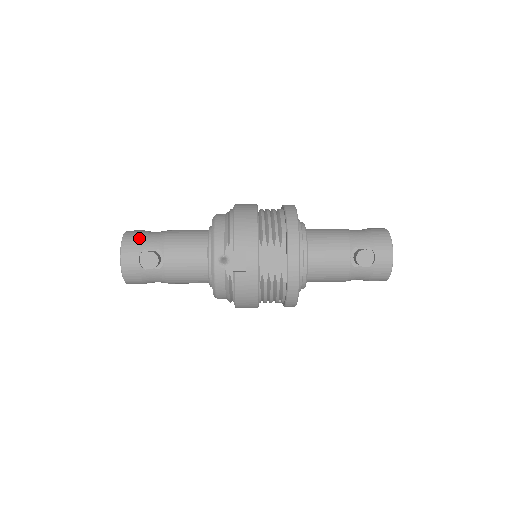
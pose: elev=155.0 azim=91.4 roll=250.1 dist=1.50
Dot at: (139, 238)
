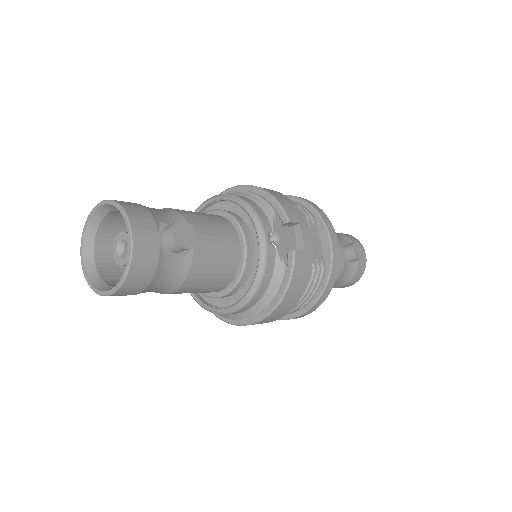
Dot at: (144, 206)
